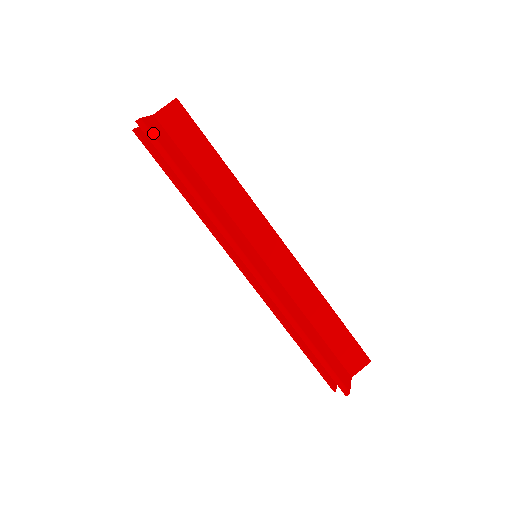
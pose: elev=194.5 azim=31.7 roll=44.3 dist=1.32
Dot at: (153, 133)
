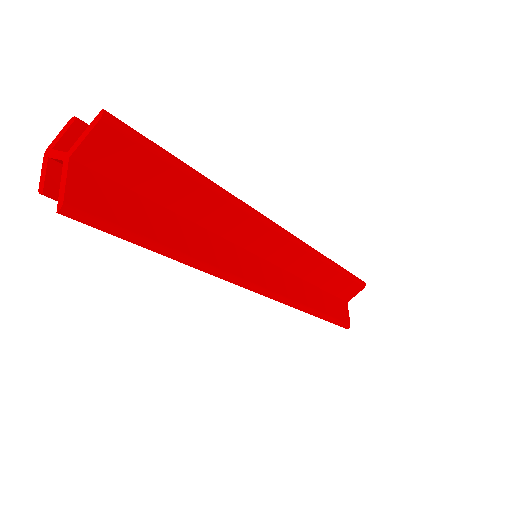
Dot at: (94, 213)
